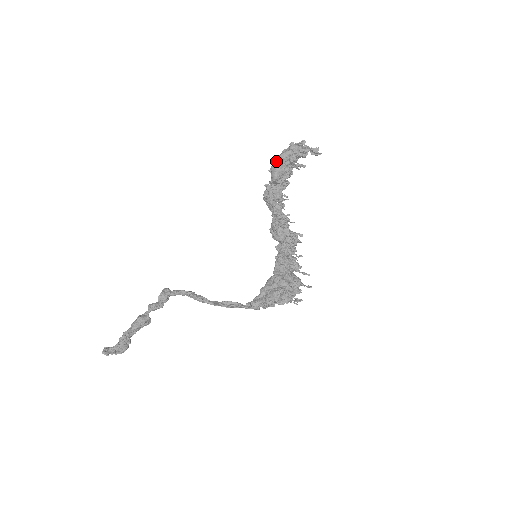
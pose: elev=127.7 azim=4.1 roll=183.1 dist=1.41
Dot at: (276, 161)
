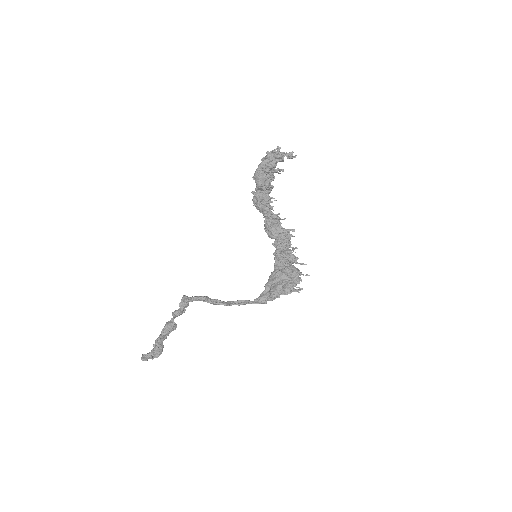
Dot at: (257, 170)
